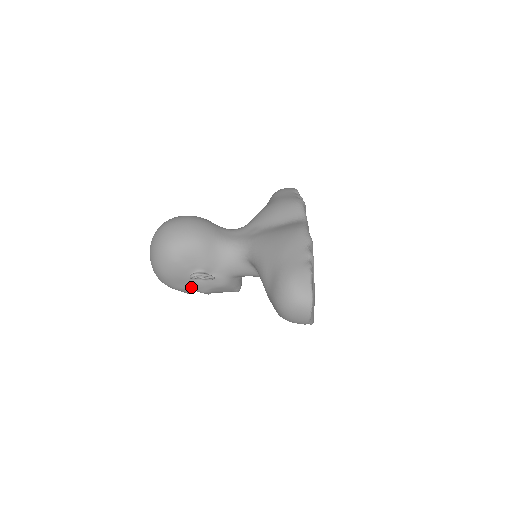
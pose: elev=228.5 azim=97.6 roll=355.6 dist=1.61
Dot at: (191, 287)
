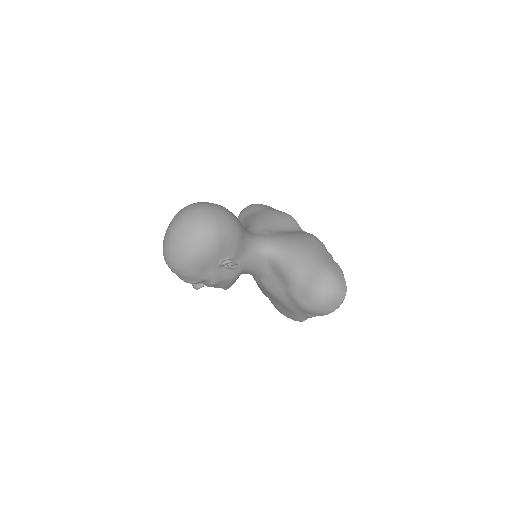
Dot at: (209, 275)
